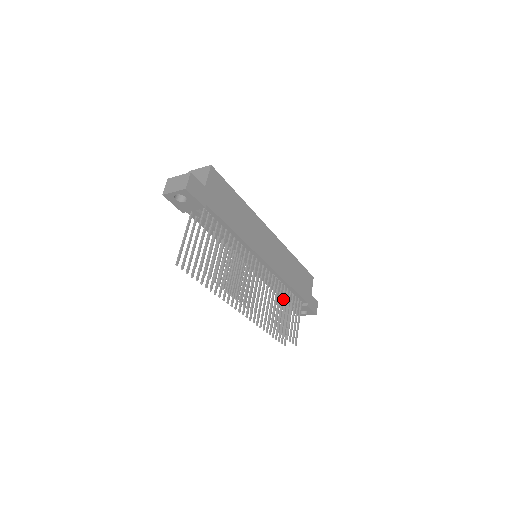
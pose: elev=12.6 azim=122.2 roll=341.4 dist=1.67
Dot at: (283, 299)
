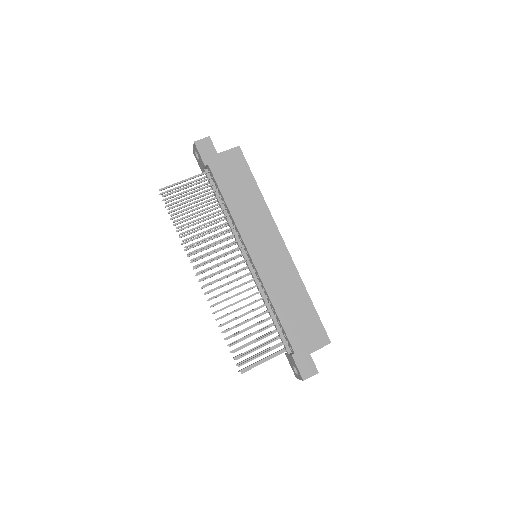
Dot at: (258, 315)
